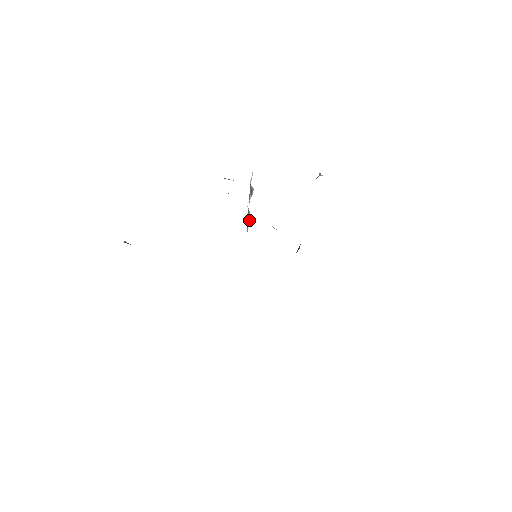
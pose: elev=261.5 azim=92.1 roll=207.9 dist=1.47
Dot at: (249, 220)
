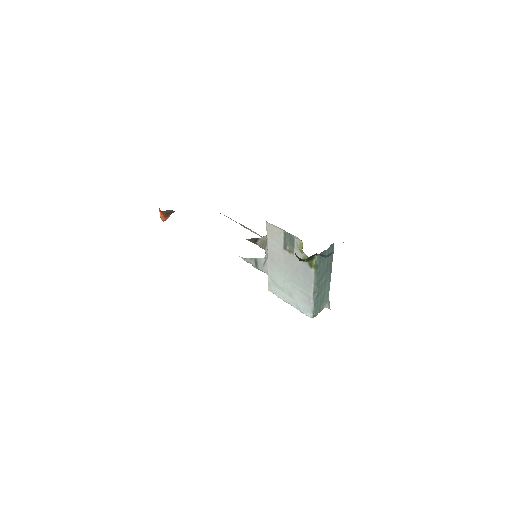
Dot at: occluded
